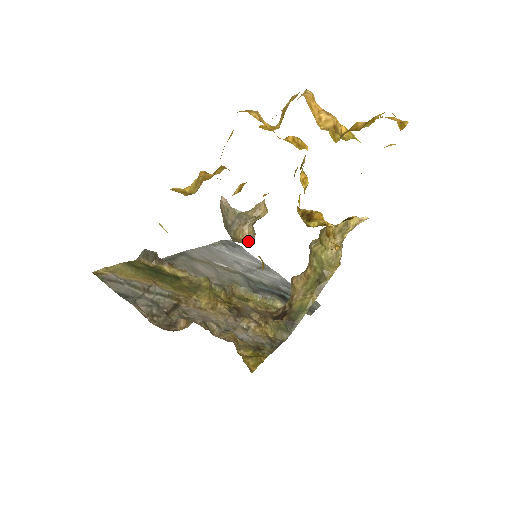
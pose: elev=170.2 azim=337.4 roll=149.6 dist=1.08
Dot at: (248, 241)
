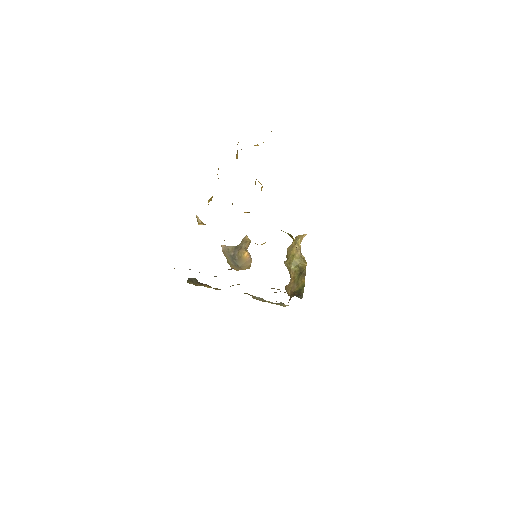
Dot at: (248, 256)
